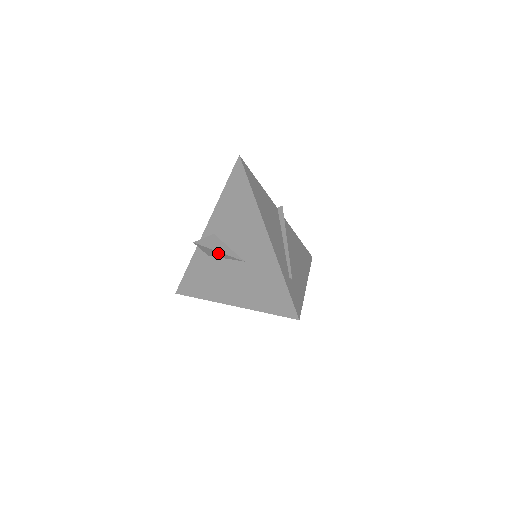
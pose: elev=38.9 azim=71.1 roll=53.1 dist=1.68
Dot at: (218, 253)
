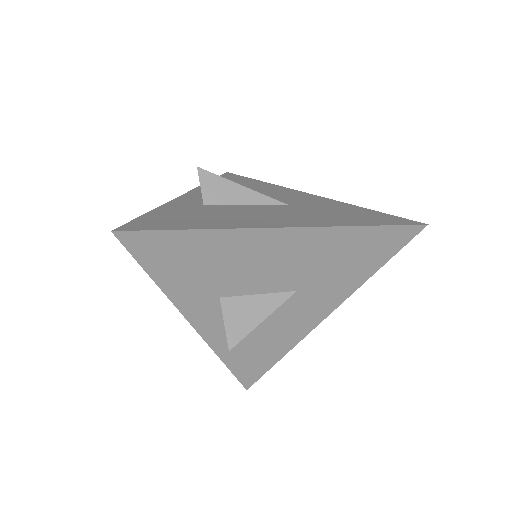
Dot at: (239, 191)
